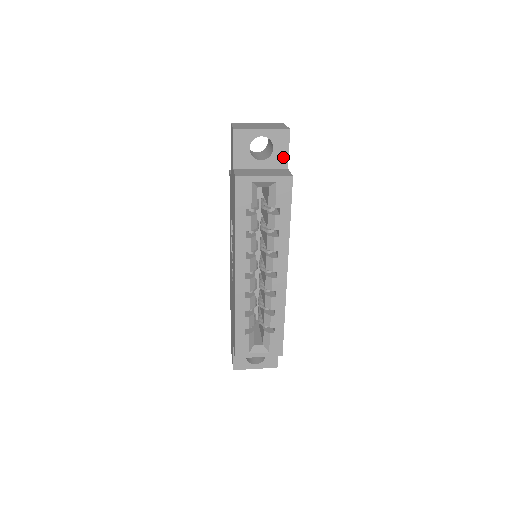
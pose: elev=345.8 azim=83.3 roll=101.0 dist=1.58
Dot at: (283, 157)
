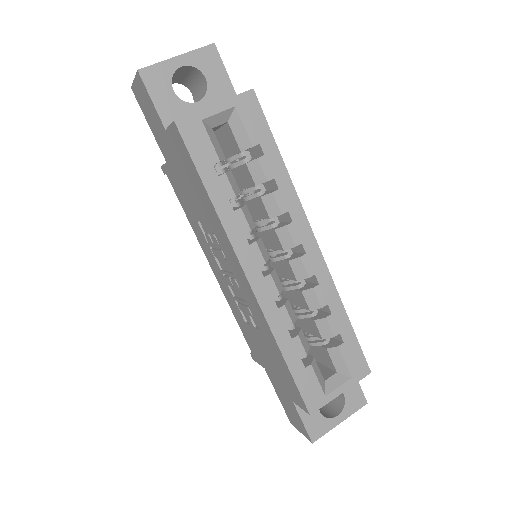
Dot at: (224, 86)
